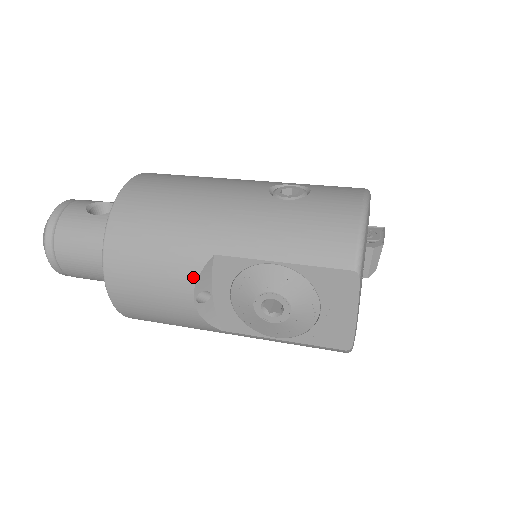
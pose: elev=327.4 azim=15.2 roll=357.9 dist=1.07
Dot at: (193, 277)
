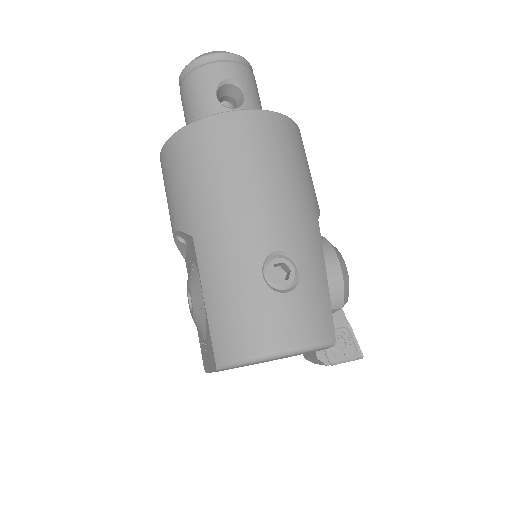
Dot at: (178, 227)
